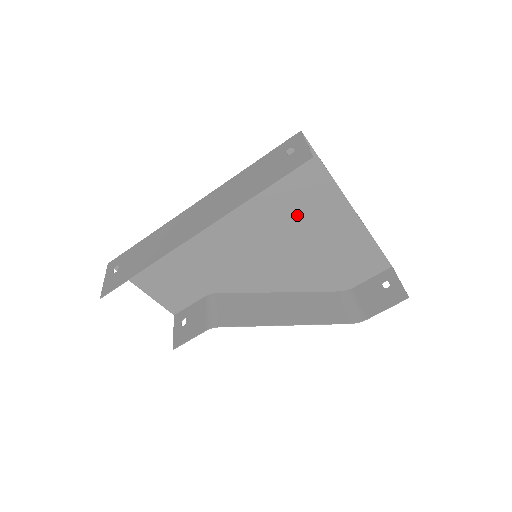
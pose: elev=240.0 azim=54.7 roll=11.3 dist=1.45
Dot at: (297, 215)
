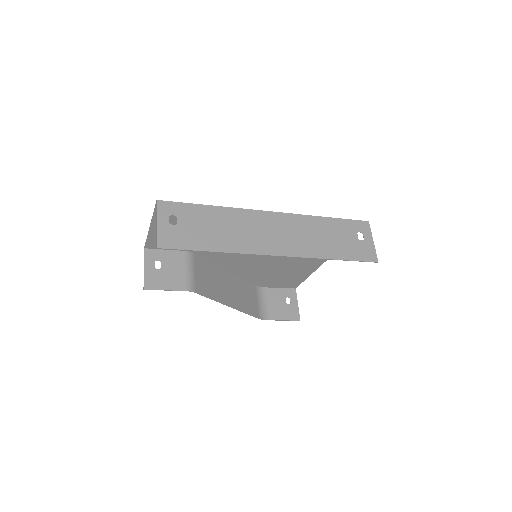
Dot at: occluded
